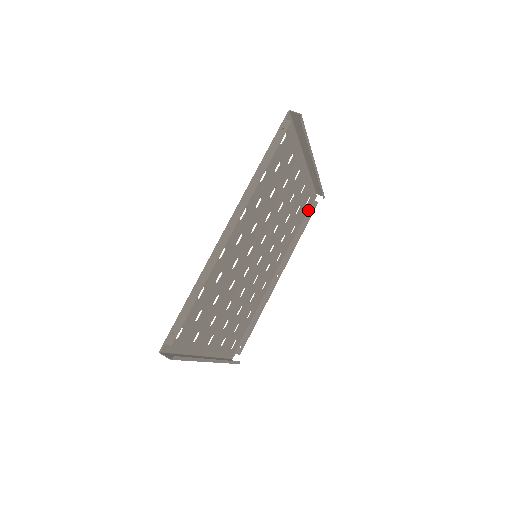
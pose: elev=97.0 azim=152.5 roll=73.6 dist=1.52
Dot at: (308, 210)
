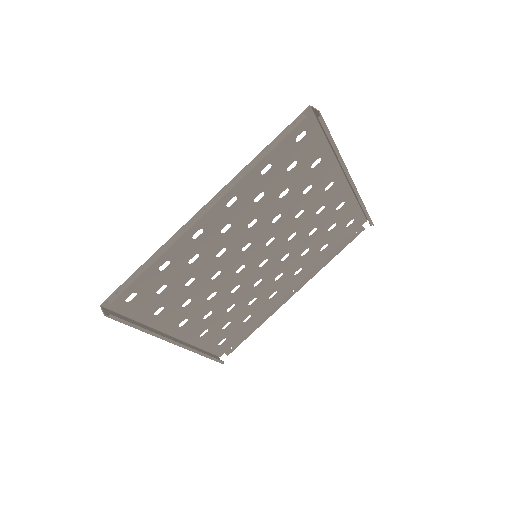
Dot at: (351, 233)
